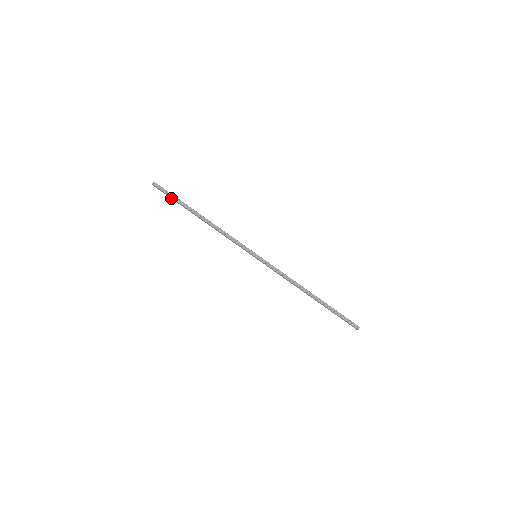
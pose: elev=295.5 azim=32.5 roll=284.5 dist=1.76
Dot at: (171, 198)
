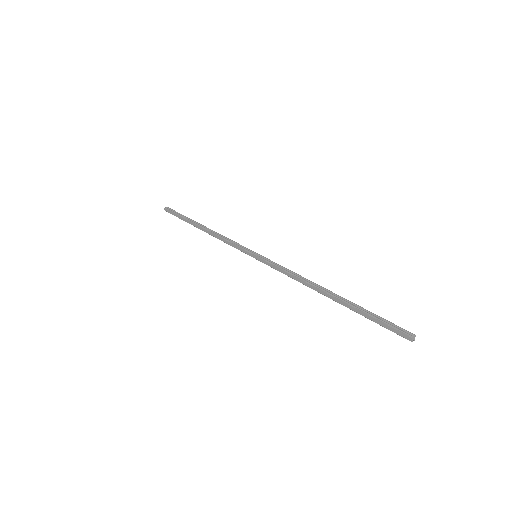
Dot at: (178, 217)
